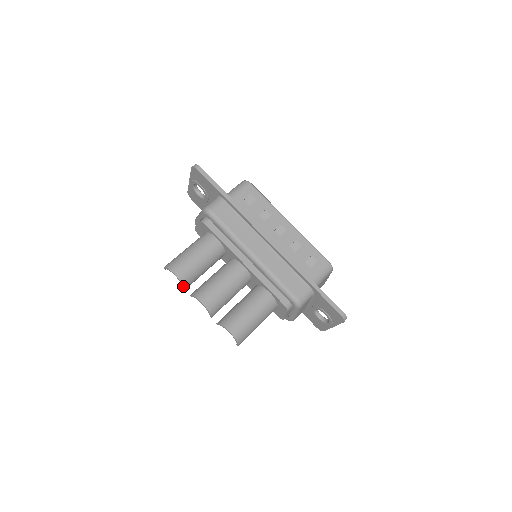
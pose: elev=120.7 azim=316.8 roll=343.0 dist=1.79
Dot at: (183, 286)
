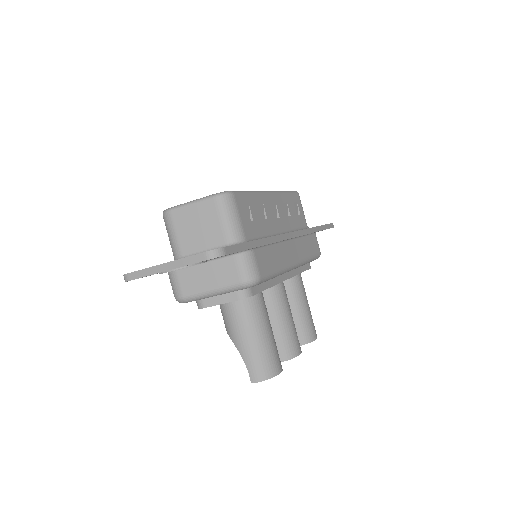
Dot at: occluded
